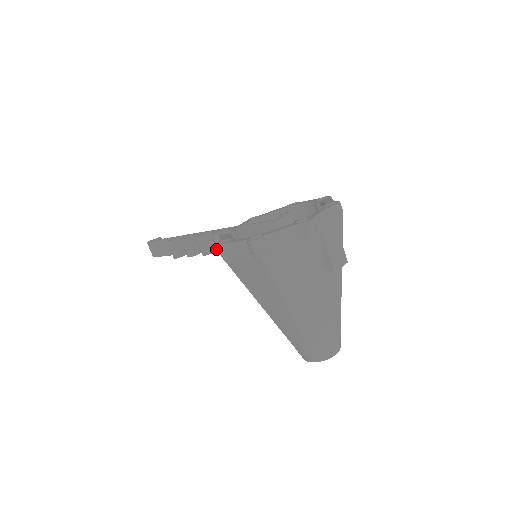
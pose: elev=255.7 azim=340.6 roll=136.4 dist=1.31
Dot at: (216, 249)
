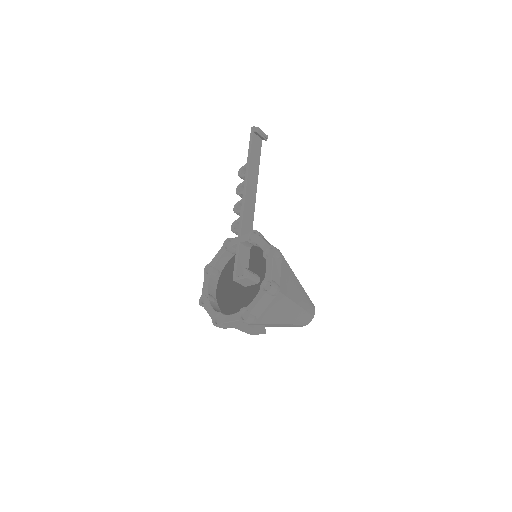
Dot at: occluded
